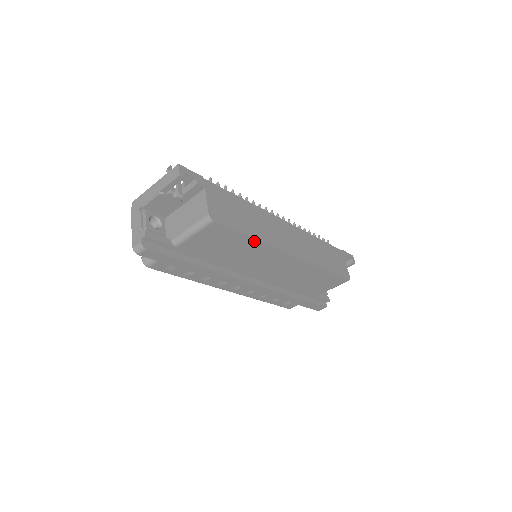
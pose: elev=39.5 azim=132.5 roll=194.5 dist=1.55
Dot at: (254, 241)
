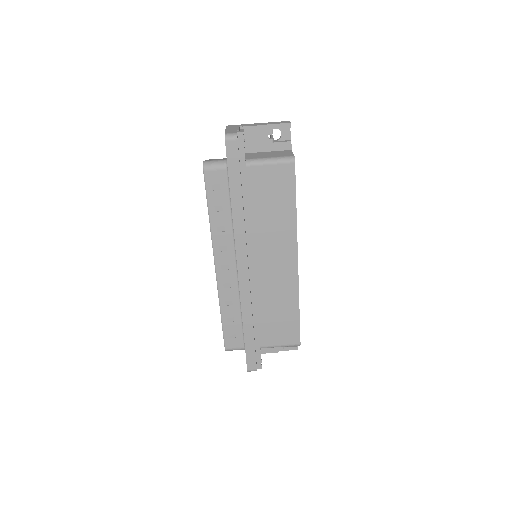
Dot at: (294, 214)
